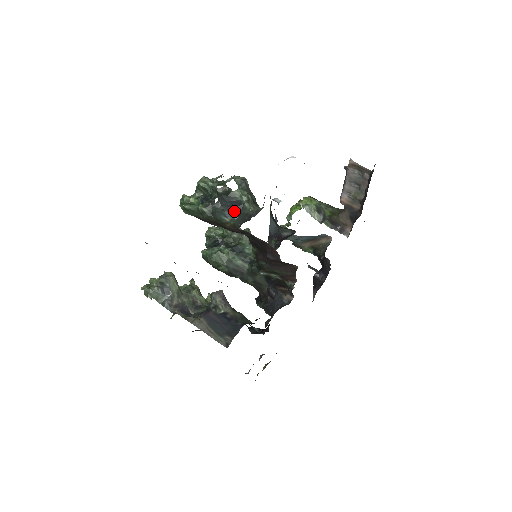
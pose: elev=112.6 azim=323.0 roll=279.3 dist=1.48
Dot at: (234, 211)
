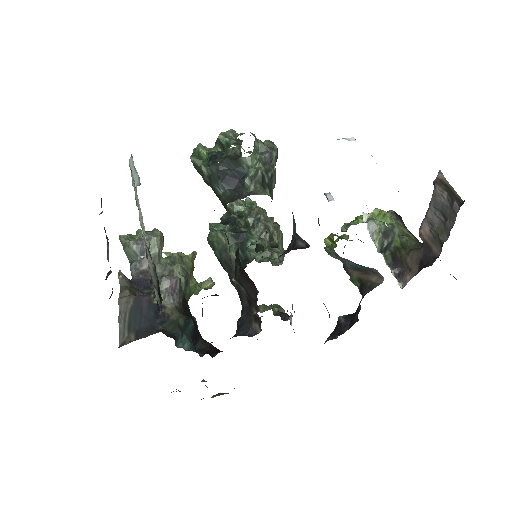
Dot at: (231, 184)
